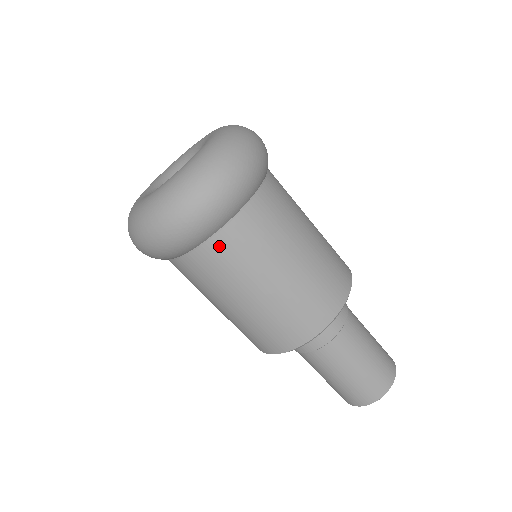
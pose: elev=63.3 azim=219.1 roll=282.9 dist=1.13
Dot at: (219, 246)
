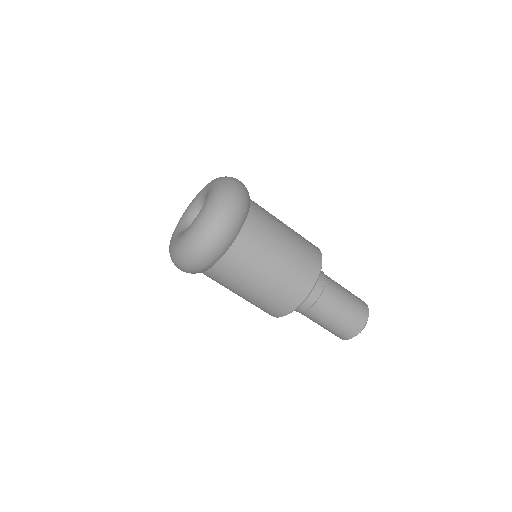
Dot at: (224, 265)
